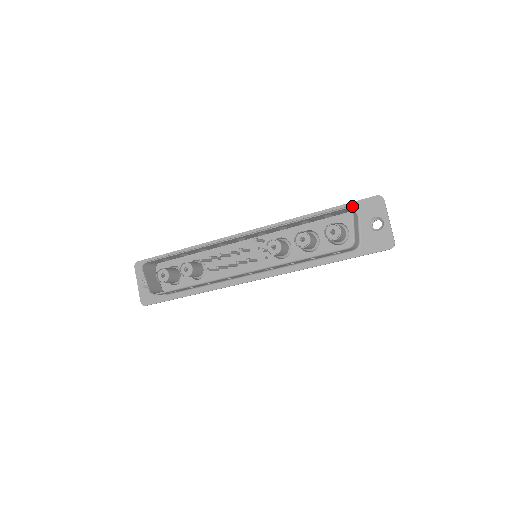
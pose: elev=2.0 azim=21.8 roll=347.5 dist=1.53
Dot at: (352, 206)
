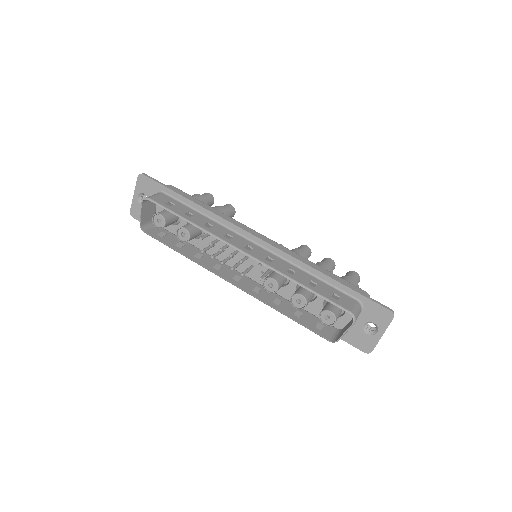
Dot at: (364, 300)
